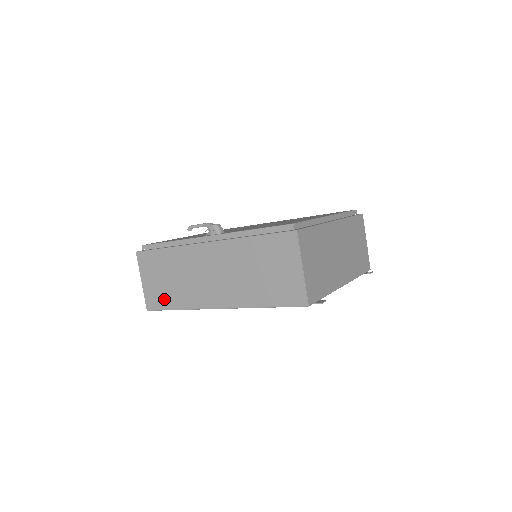
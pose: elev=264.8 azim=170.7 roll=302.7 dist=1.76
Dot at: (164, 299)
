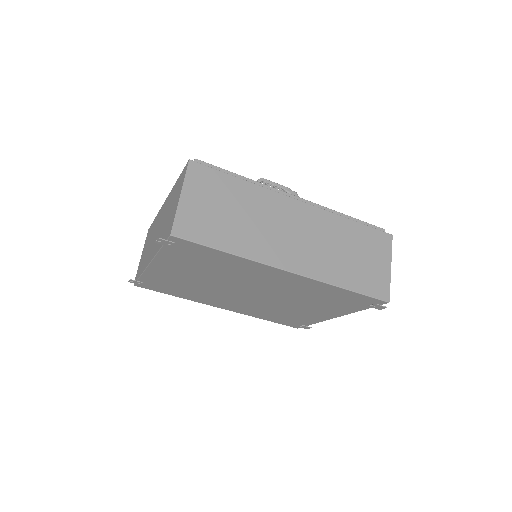
Dot at: (212, 232)
